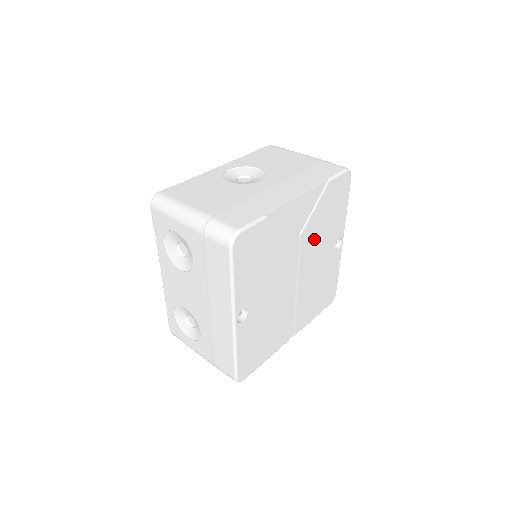
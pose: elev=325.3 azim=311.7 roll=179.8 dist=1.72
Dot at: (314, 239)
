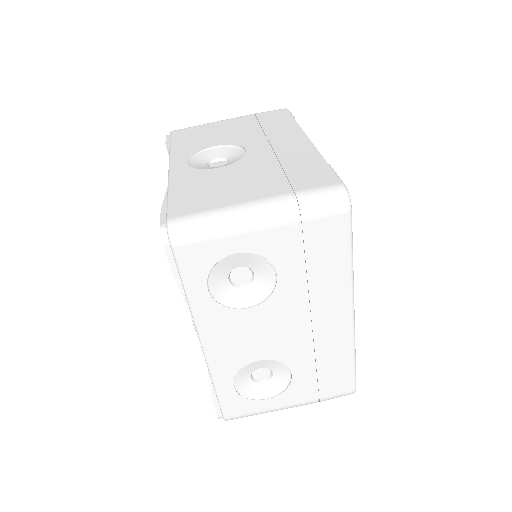
Dot at: occluded
